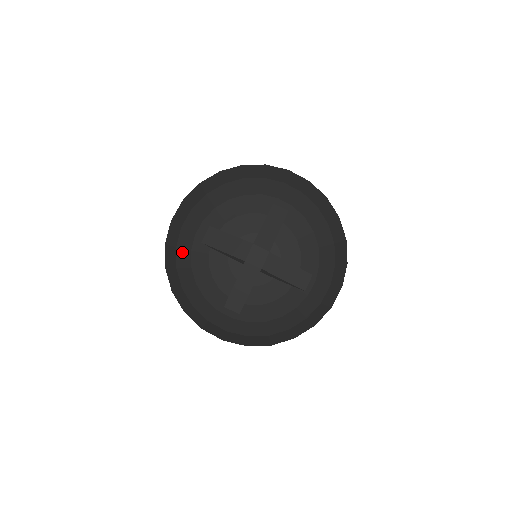
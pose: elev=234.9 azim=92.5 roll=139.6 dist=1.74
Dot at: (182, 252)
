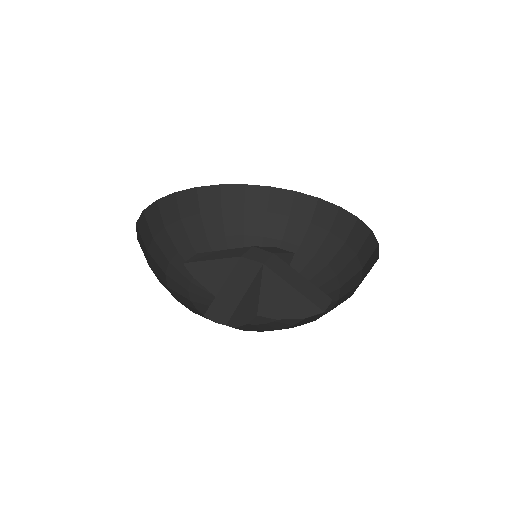
Dot at: (158, 250)
